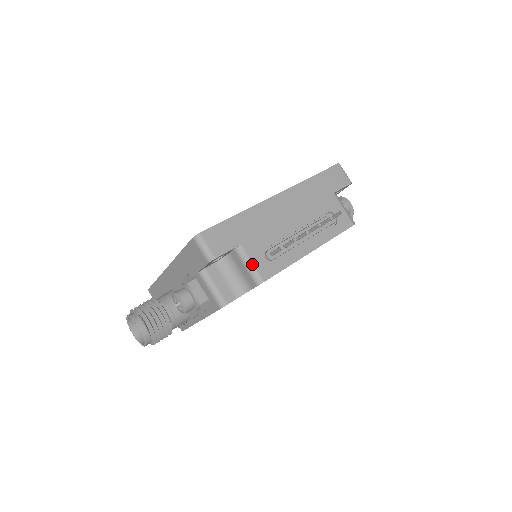
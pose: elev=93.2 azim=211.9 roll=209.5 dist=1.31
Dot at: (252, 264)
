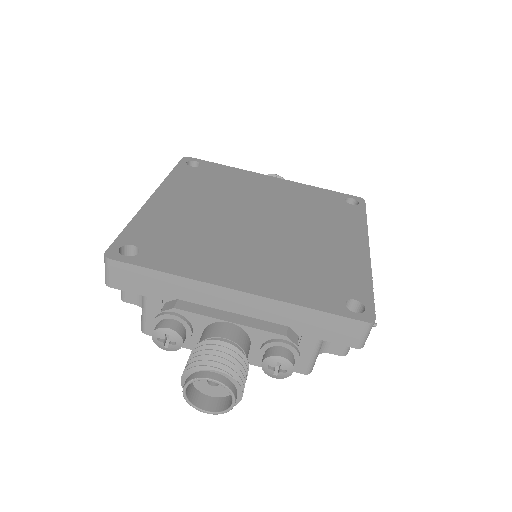
Dot at: occluded
